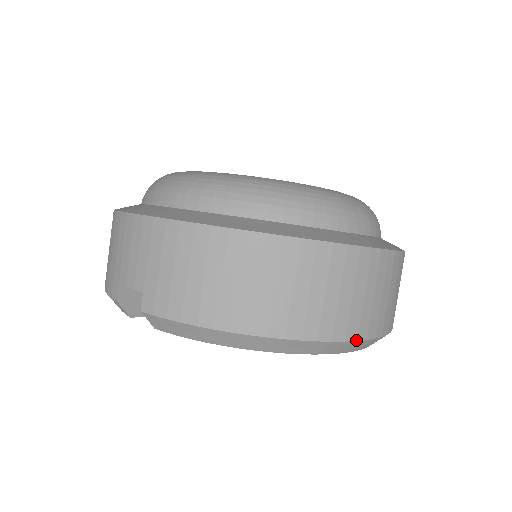
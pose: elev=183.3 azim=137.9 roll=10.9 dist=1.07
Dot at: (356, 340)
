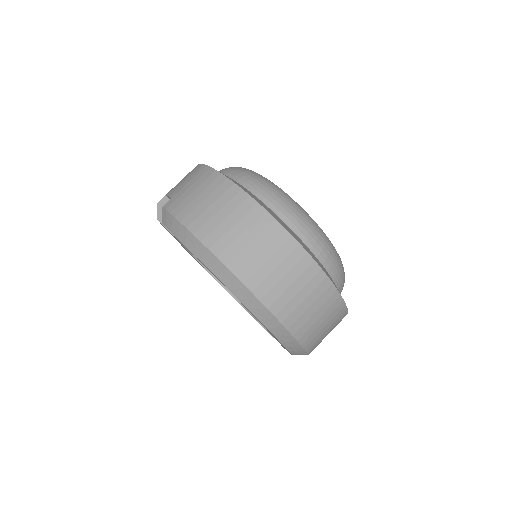
Dot at: (259, 300)
